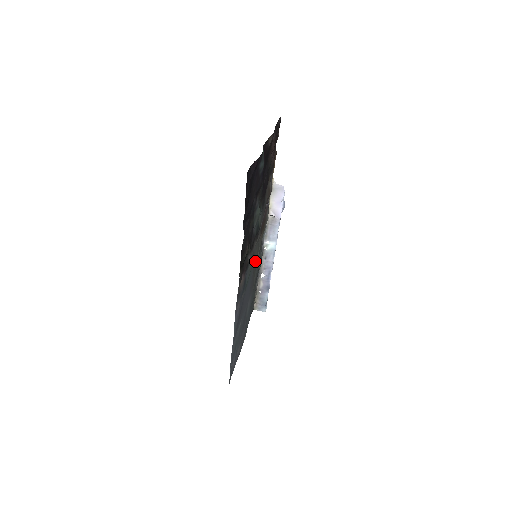
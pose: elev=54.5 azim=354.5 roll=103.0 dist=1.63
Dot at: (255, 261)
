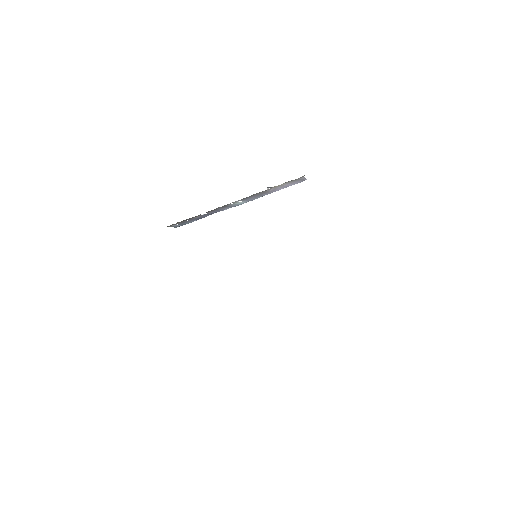
Dot at: occluded
